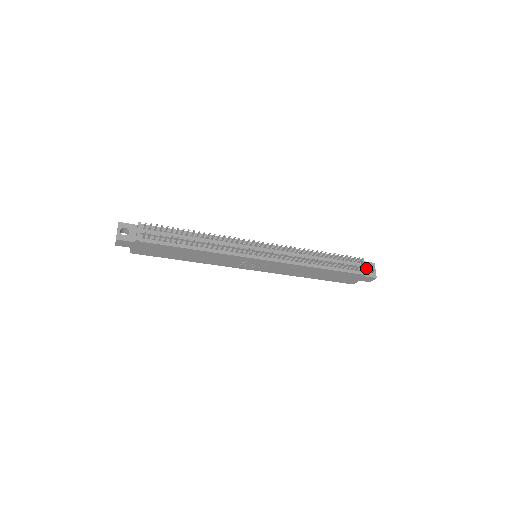
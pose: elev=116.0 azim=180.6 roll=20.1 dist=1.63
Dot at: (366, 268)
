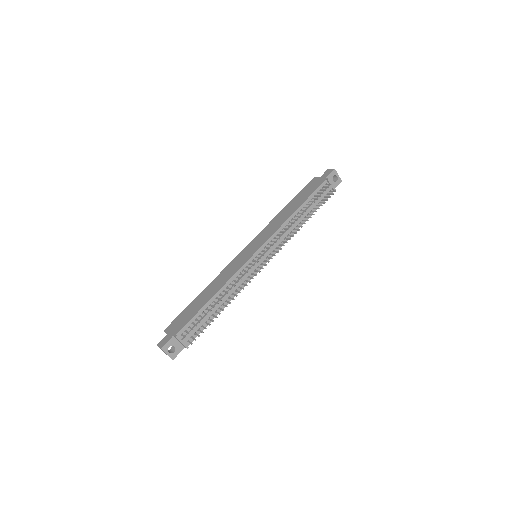
Dot at: (332, 181)
